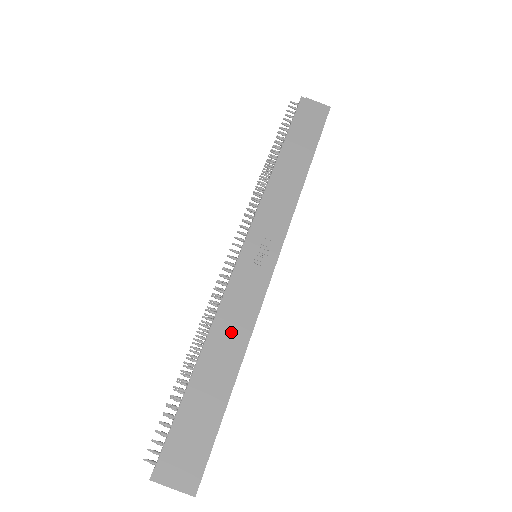
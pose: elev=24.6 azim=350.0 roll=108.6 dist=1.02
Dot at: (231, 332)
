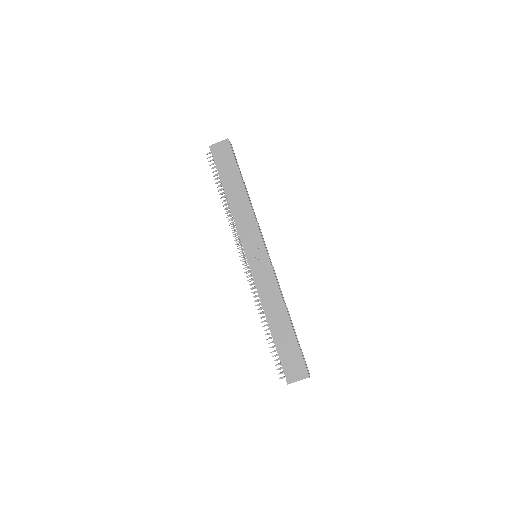
Dot at: (272, 303)
